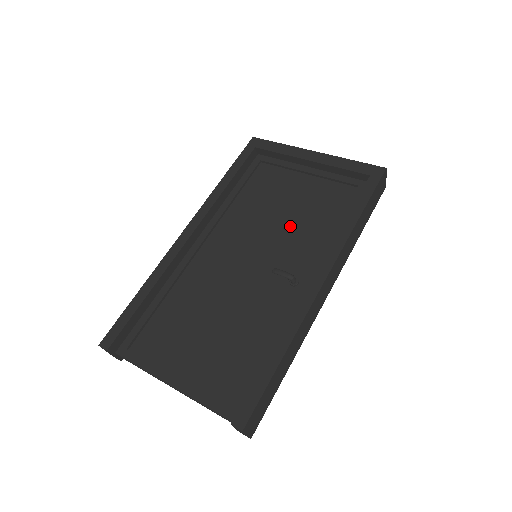
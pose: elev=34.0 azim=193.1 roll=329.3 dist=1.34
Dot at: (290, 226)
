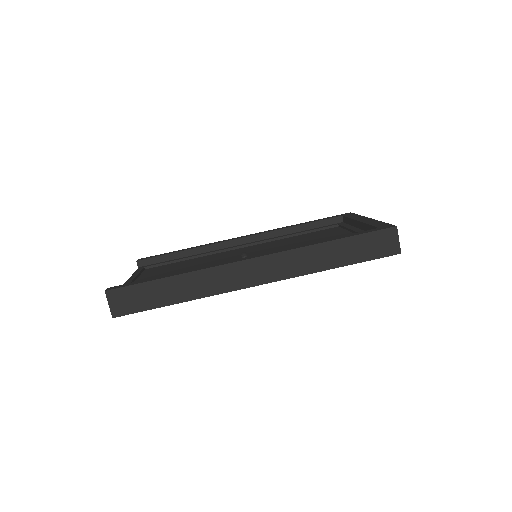
Dot at: occluded
